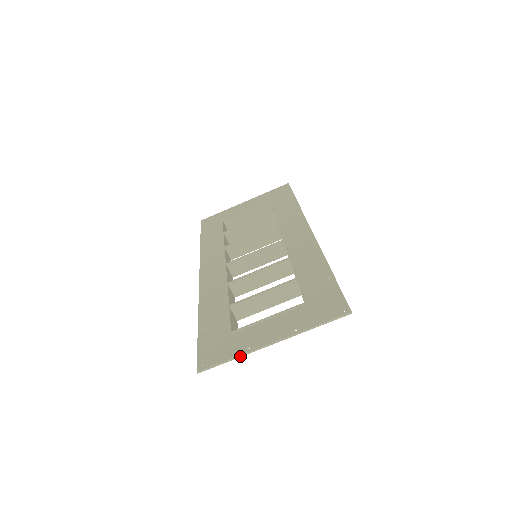
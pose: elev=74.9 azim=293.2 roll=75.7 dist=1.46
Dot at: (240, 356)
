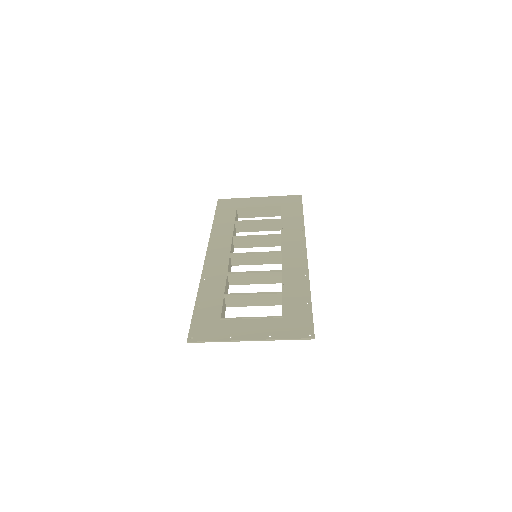
Dot at: (223, 341)
